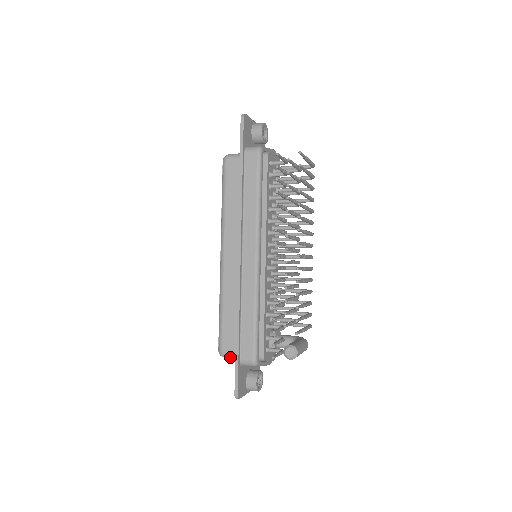
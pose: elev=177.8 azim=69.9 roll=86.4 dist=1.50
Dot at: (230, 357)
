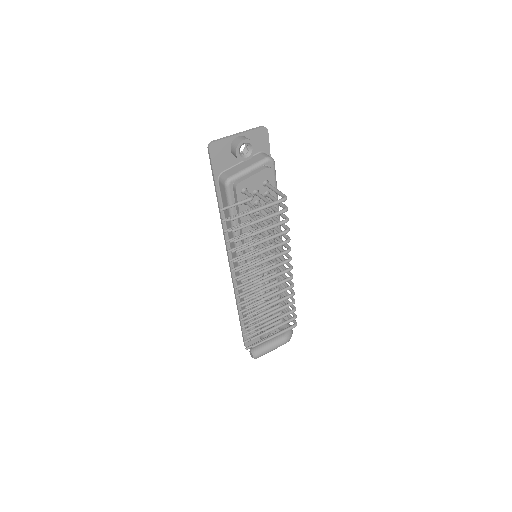
Dot at: occluded
